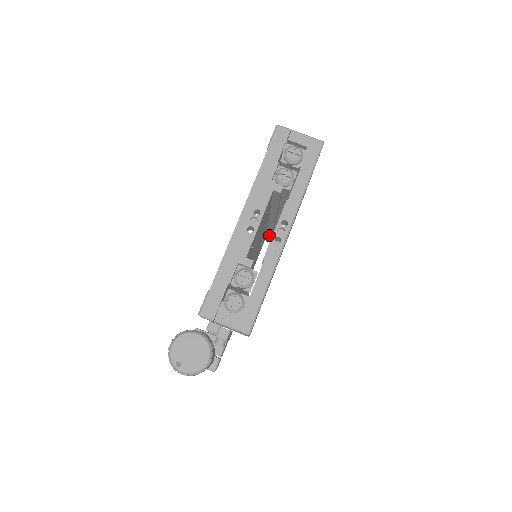
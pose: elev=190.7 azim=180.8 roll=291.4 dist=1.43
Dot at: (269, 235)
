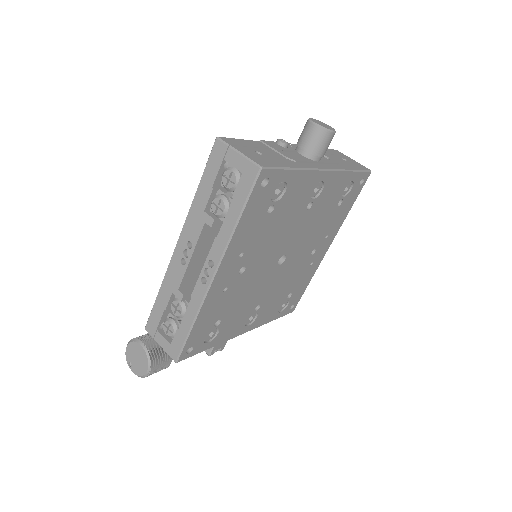
Dot at: occluded
